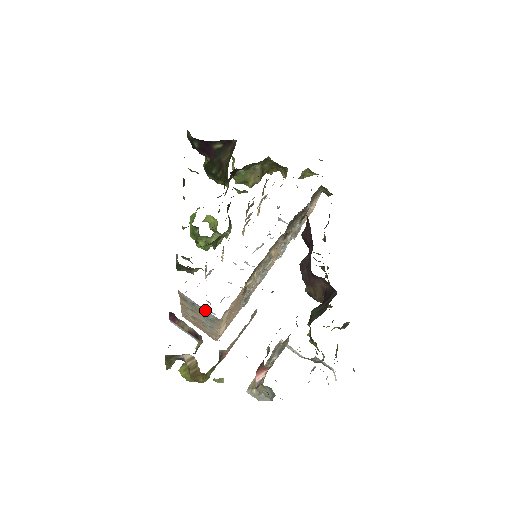
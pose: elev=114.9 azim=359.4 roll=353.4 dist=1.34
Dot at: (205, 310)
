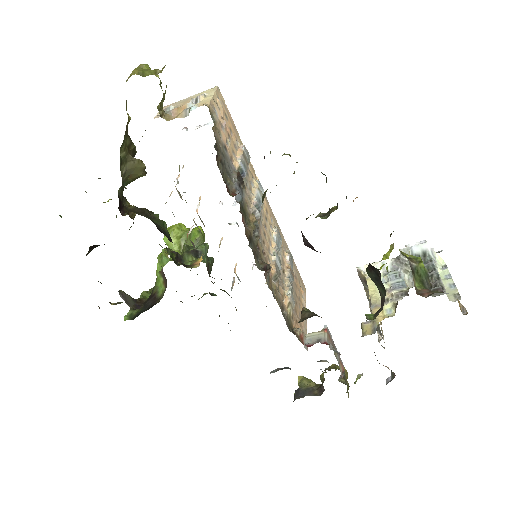
Dot at: occluded
